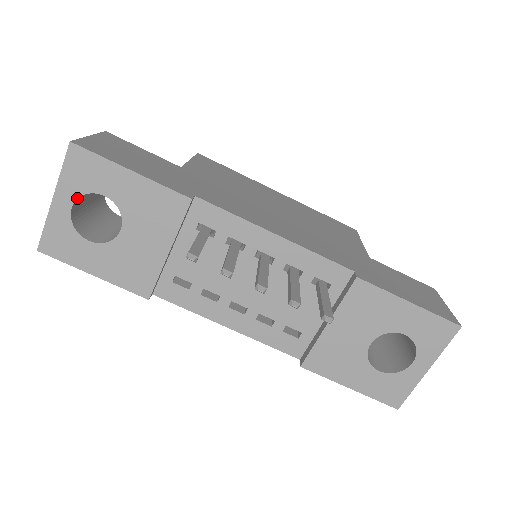
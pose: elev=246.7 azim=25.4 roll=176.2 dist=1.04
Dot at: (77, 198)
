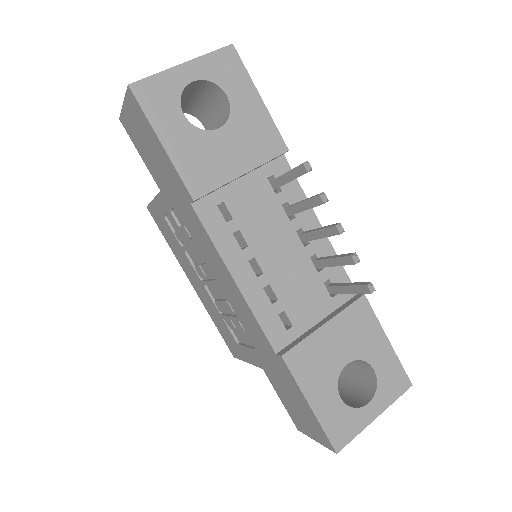
Dot at: (204, 79)
